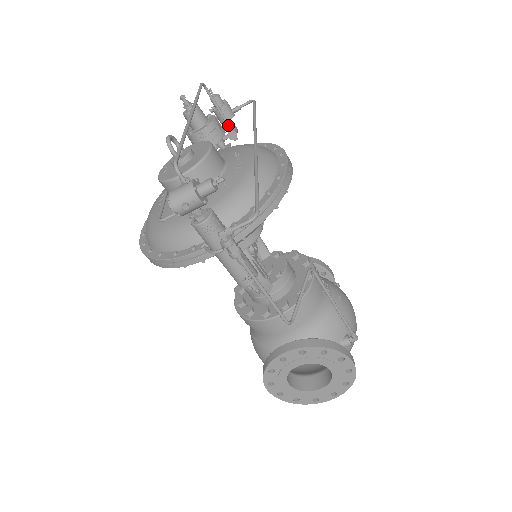
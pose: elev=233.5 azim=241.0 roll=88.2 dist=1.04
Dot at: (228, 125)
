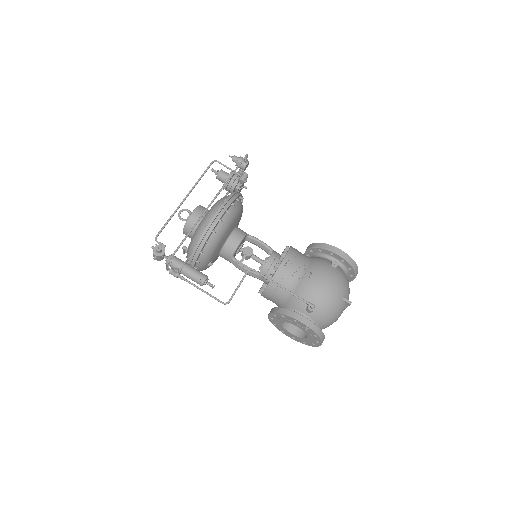
Dot at: (238, 175)
